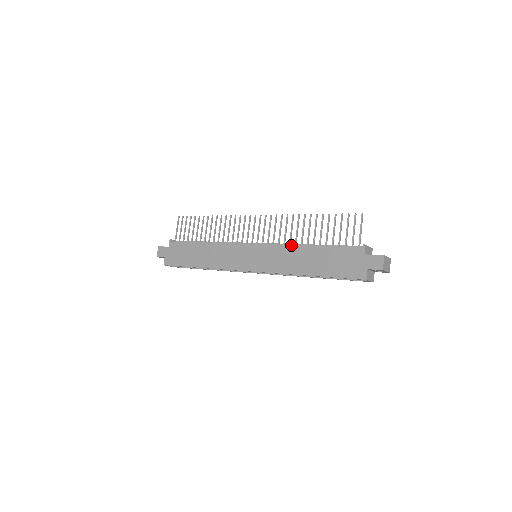
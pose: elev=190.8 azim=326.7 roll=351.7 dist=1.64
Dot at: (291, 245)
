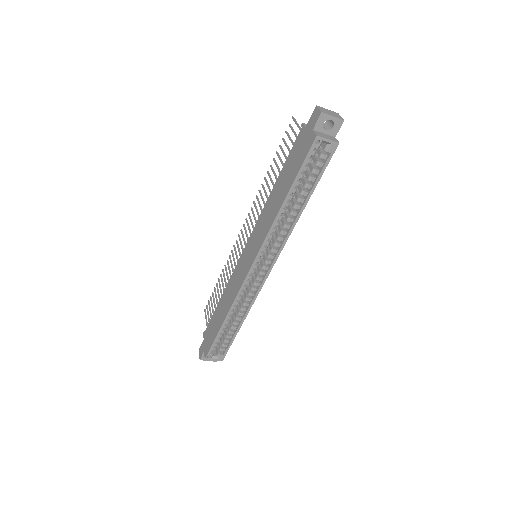
Dot at: occluded
